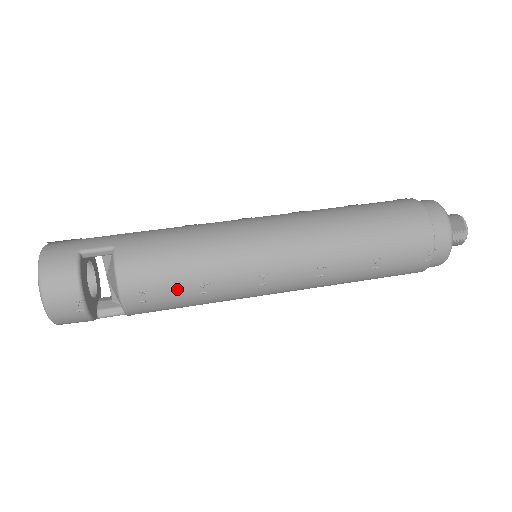
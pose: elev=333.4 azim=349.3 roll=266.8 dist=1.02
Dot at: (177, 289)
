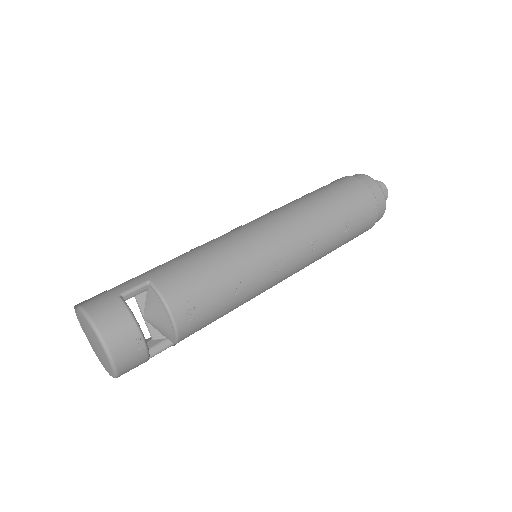
Dot at: (217, 297)
